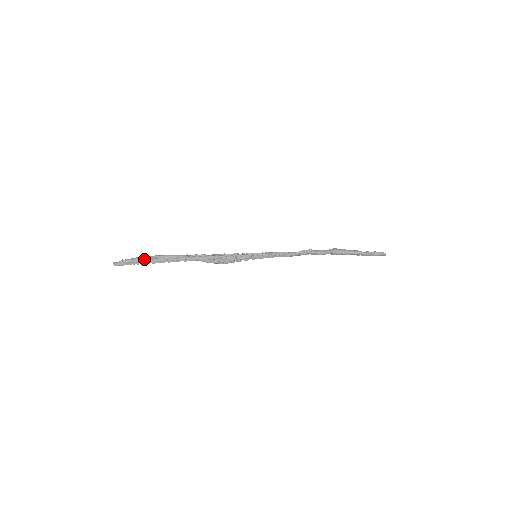
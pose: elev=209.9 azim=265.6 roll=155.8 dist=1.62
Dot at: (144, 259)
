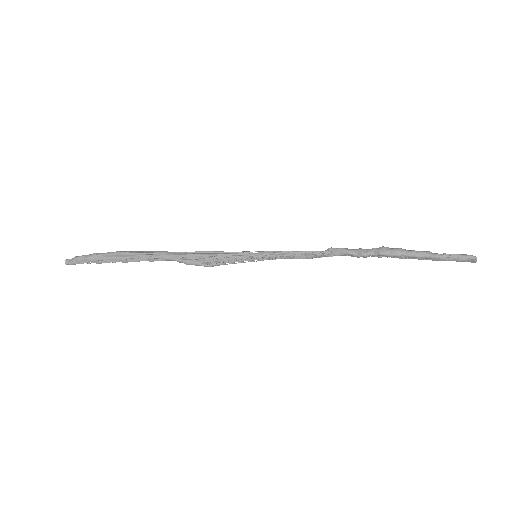
Dot at: (102, 256)
